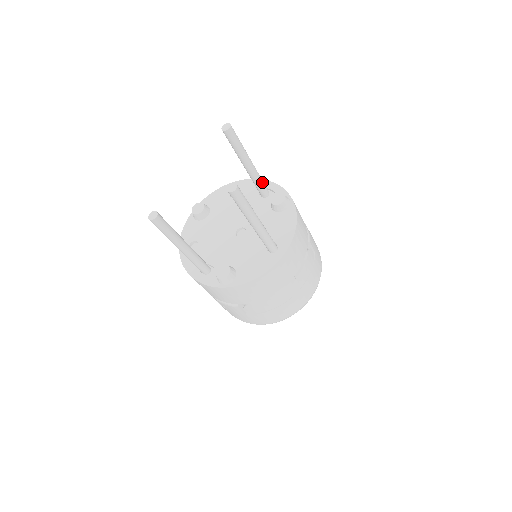
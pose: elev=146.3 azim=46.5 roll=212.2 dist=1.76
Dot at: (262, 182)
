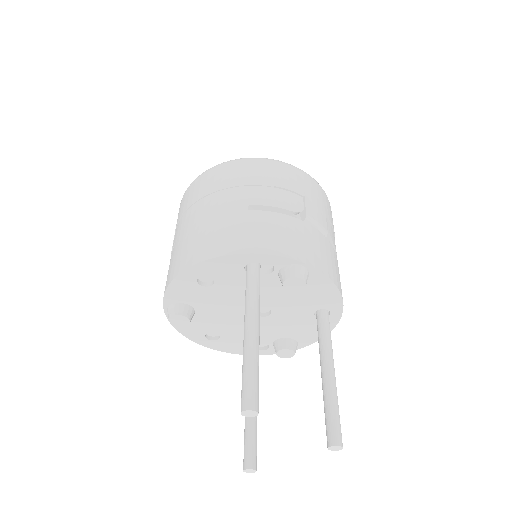
Dot at: (259, 288)
